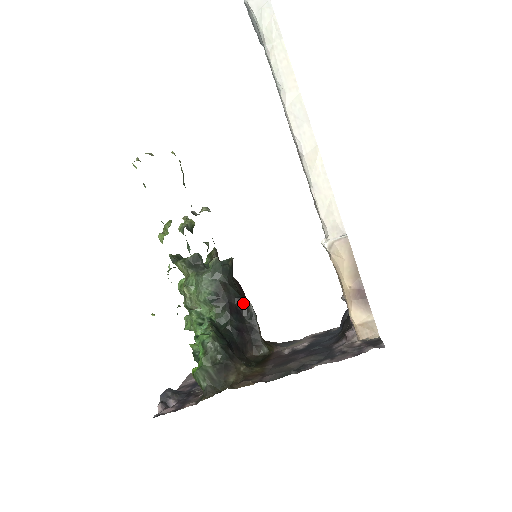
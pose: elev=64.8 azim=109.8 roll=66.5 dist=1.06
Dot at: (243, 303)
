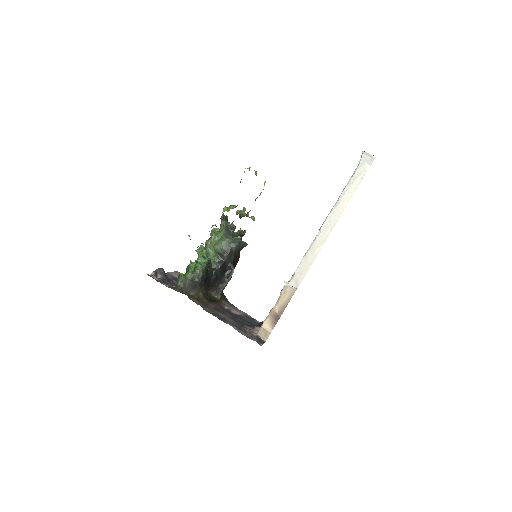
Dot at: (231, 268)
